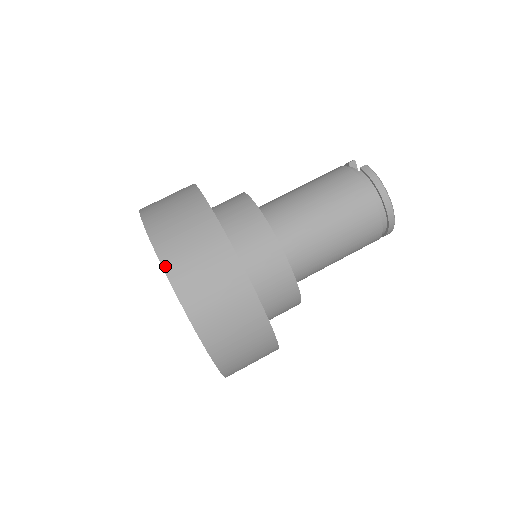
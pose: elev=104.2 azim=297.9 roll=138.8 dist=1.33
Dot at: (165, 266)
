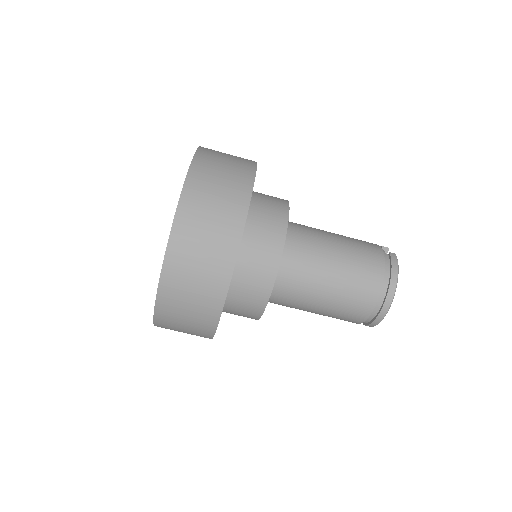
Dot at: (187, 182)
